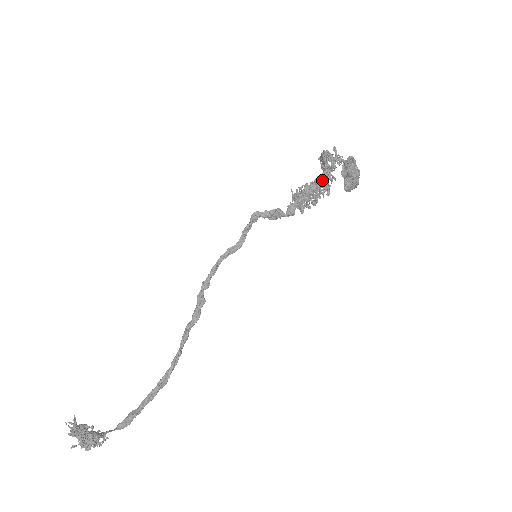
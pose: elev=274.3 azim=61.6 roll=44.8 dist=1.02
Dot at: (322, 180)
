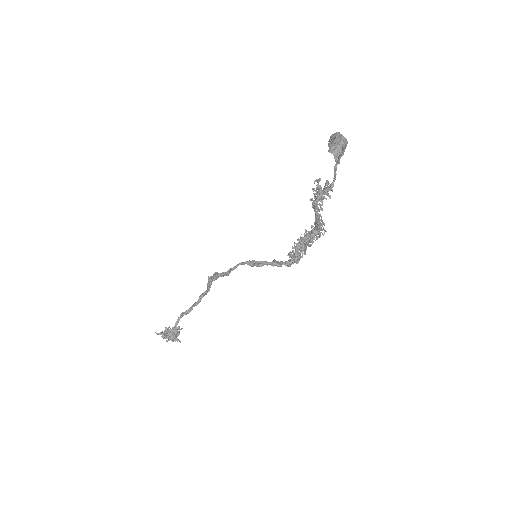
Dot at: occluded
